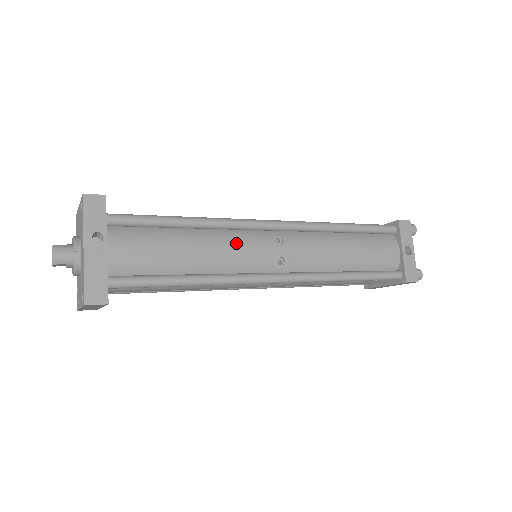
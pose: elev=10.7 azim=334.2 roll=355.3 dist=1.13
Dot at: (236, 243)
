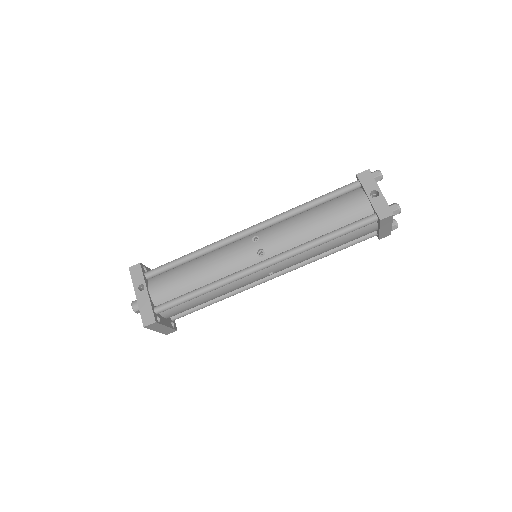
Dot at: (225, 255)
